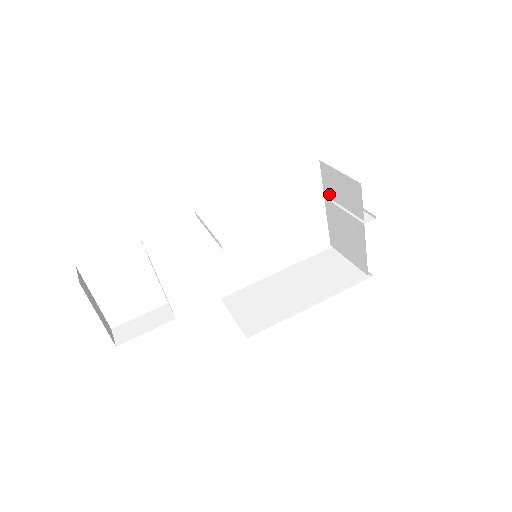
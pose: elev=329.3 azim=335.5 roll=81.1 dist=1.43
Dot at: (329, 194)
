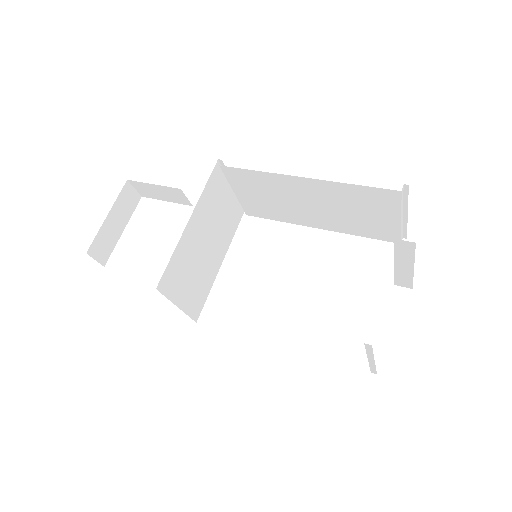
Dot at: occluded
